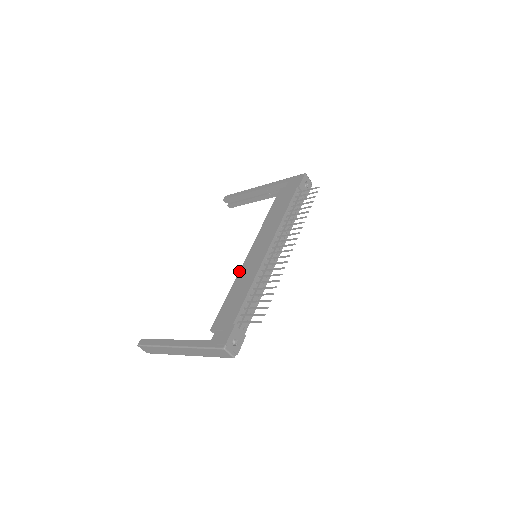
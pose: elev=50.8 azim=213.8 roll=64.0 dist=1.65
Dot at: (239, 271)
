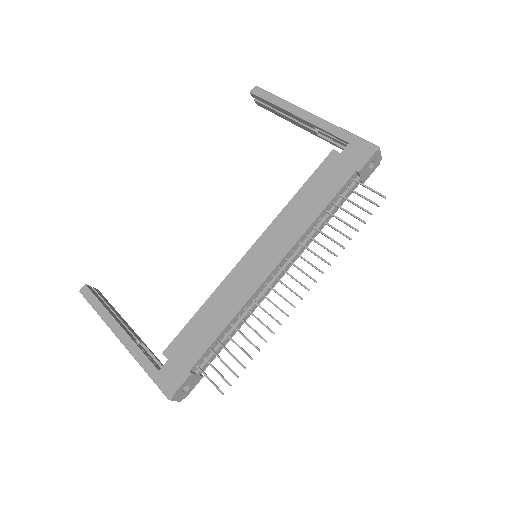
Dot at: (225, 278)
